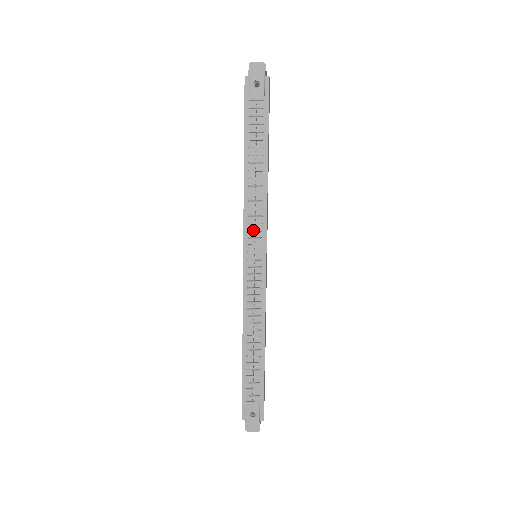
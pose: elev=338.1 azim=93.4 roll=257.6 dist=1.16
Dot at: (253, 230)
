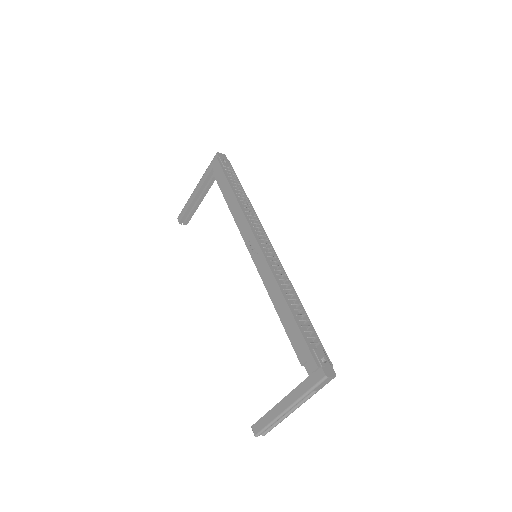
Dot at: (256, 227)
